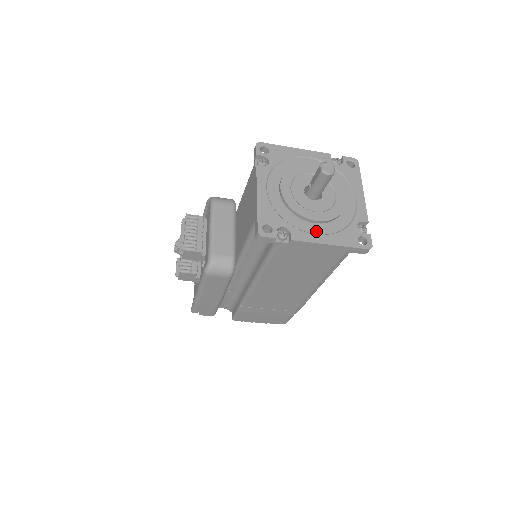
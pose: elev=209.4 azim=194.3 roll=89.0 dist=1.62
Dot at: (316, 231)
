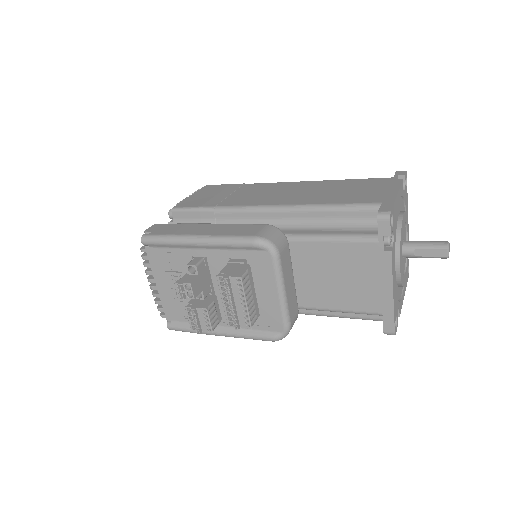
Dot at: (402, 290)
